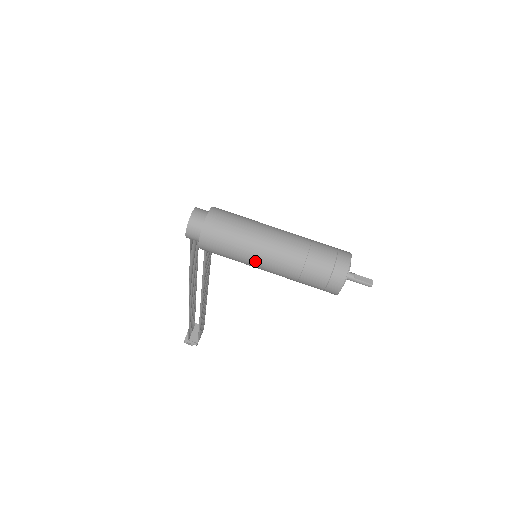
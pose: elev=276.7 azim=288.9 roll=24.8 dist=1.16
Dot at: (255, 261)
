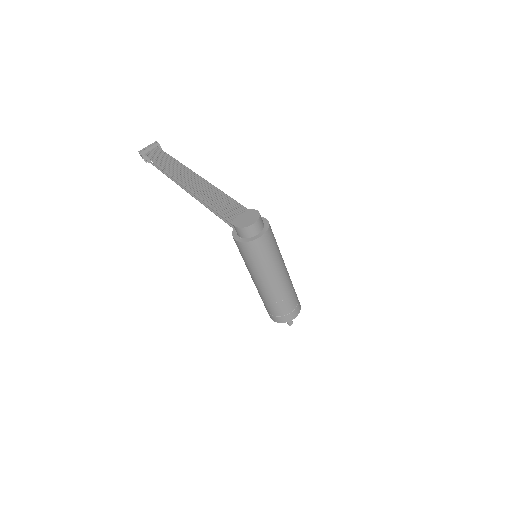
Dot at: (254, 276)
